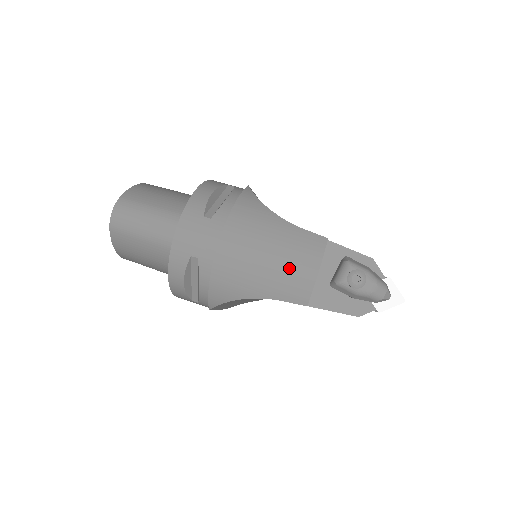
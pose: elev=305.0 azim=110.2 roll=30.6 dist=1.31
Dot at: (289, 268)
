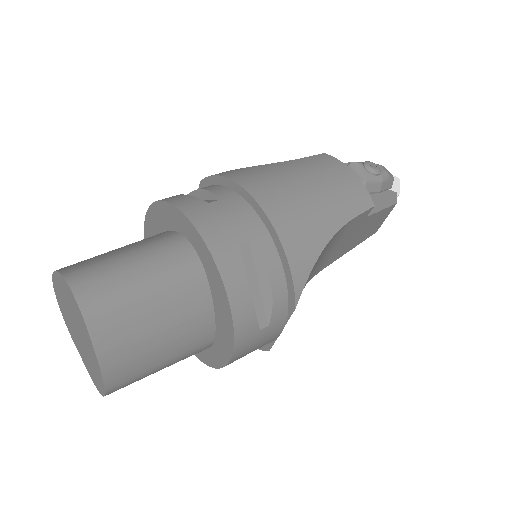
Dot at: (333, 183)
